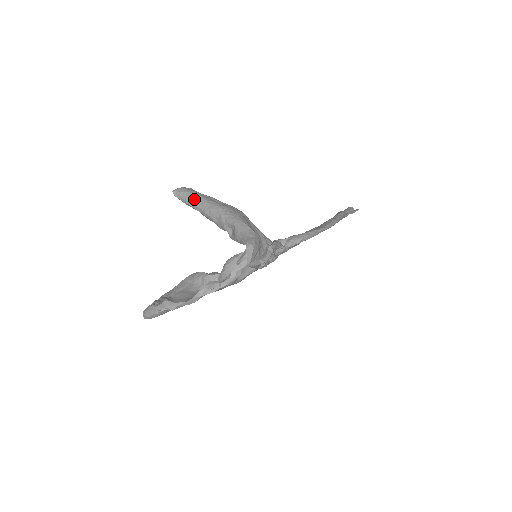
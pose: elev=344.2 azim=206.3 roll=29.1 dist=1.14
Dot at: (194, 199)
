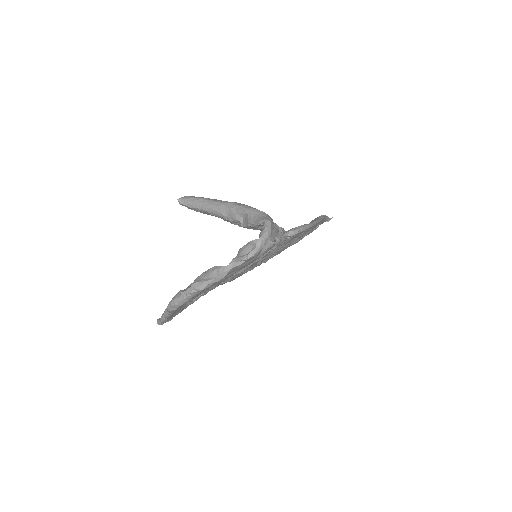
Dot at: (201, 202)
